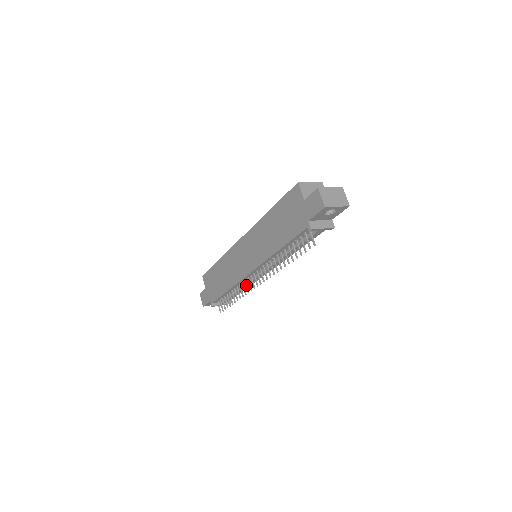
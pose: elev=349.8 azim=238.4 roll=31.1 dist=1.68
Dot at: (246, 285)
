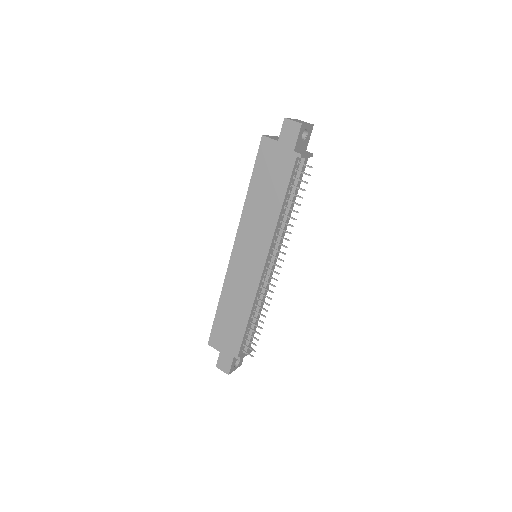
Dot at: (265, 289)
